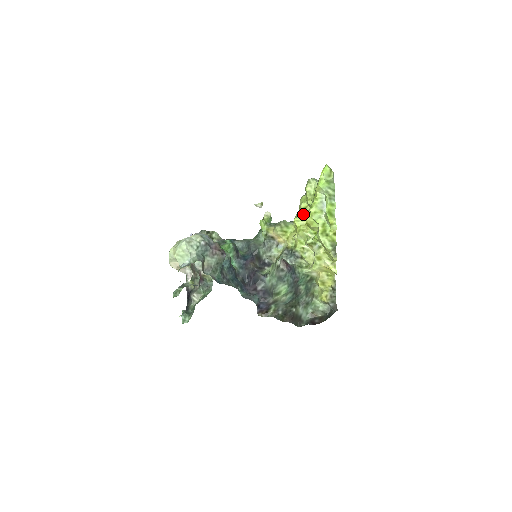
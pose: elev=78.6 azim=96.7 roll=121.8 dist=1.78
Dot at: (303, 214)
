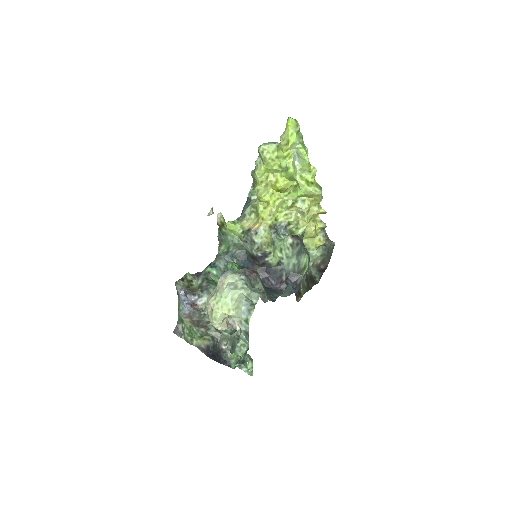
Dot at: (266, 185)
